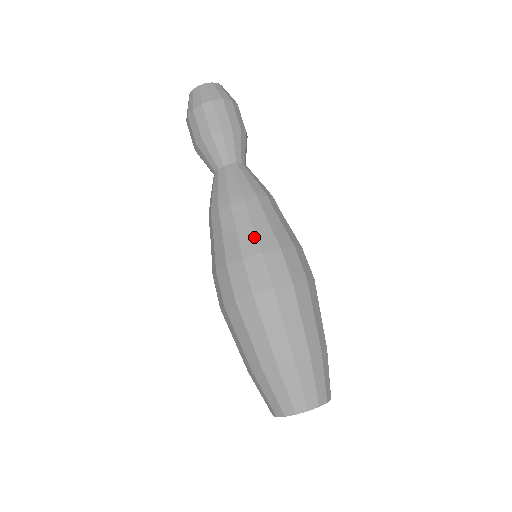
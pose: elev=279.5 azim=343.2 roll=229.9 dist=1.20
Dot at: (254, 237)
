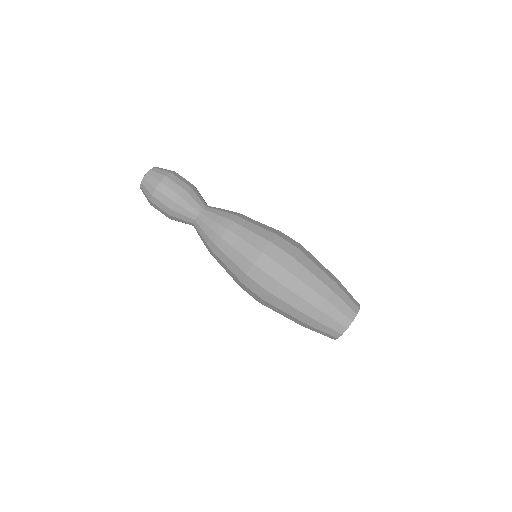
Dot at: (250, 246)
